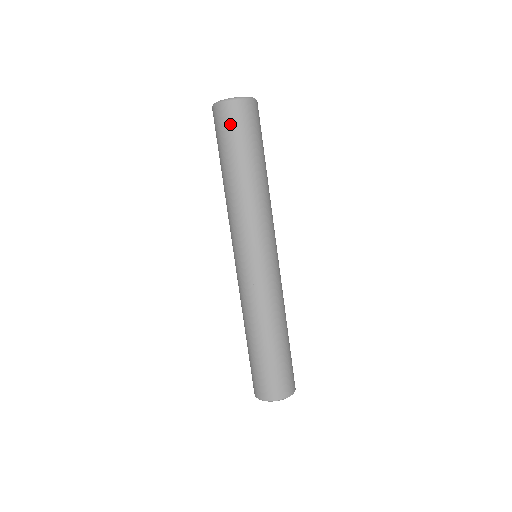
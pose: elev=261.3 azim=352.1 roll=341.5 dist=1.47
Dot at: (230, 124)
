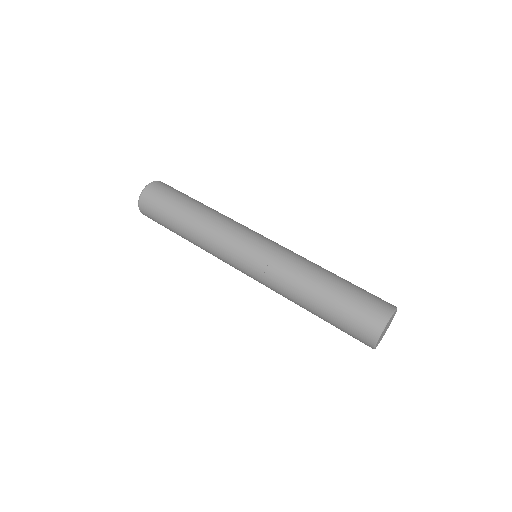
Dot at: (163, 191)
